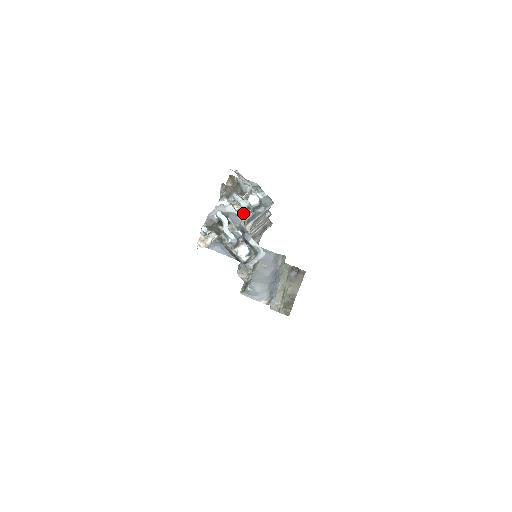
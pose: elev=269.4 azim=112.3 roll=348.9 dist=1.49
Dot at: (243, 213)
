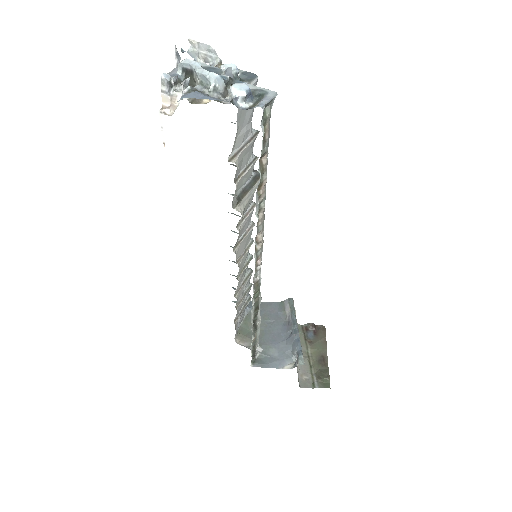
Dot at: occluded
